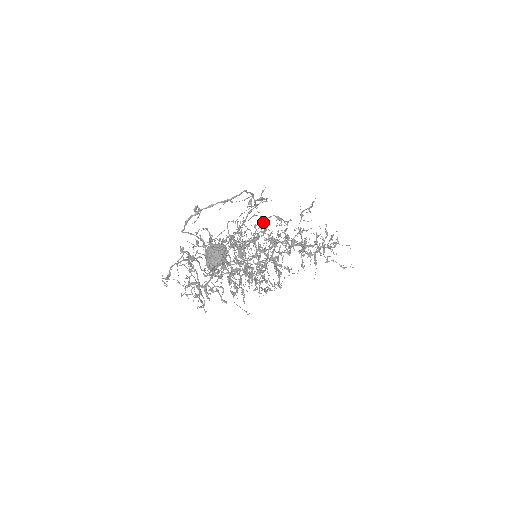
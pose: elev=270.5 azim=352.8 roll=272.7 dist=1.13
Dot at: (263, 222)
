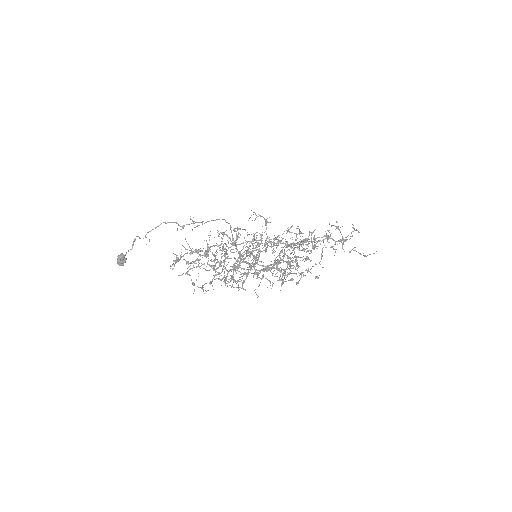
Dot at: (224, 234)
